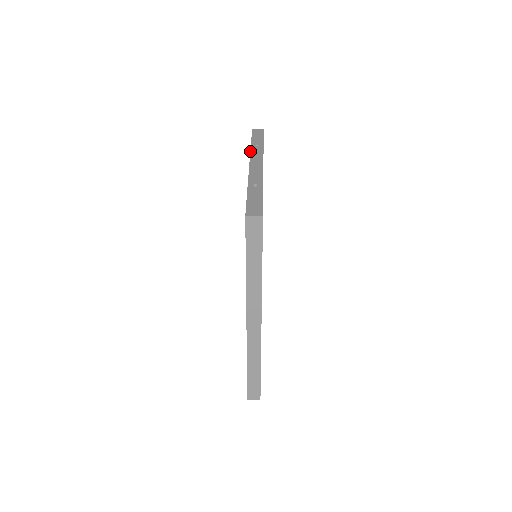
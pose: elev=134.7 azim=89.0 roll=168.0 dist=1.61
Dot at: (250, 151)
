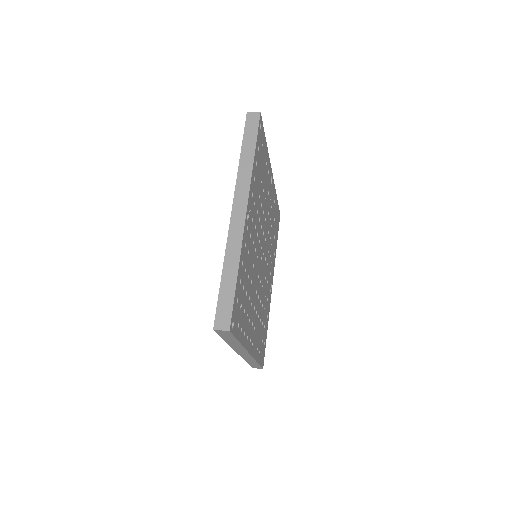
Dot at: occluded
